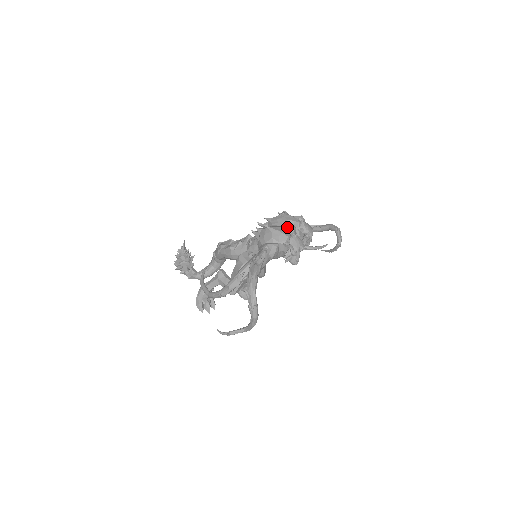
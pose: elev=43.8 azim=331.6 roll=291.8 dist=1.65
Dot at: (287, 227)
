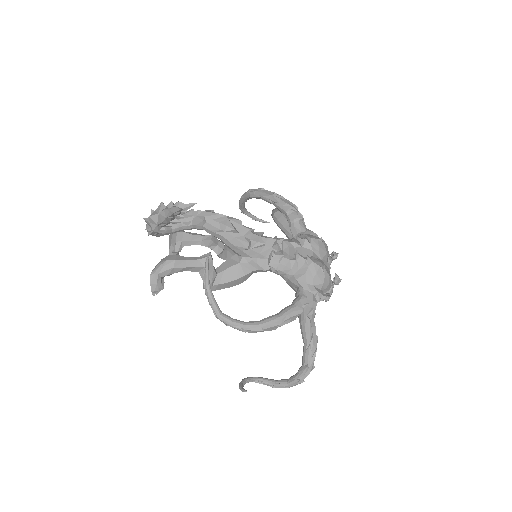
Dot at: (338, 276)
